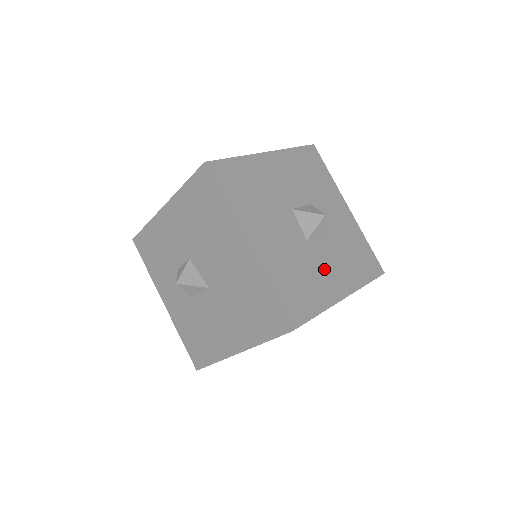
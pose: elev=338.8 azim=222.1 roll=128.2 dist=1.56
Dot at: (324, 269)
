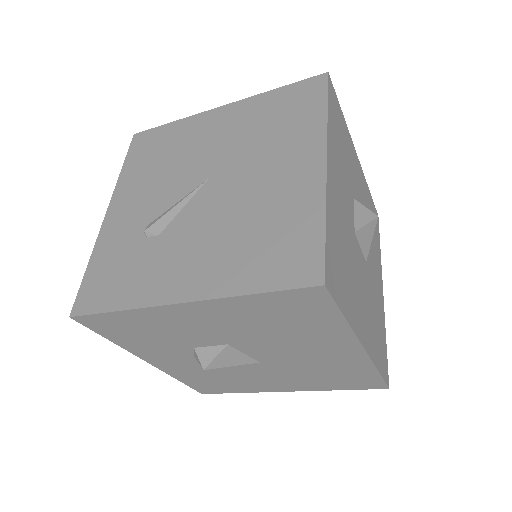
Dot at: (375, 280)
